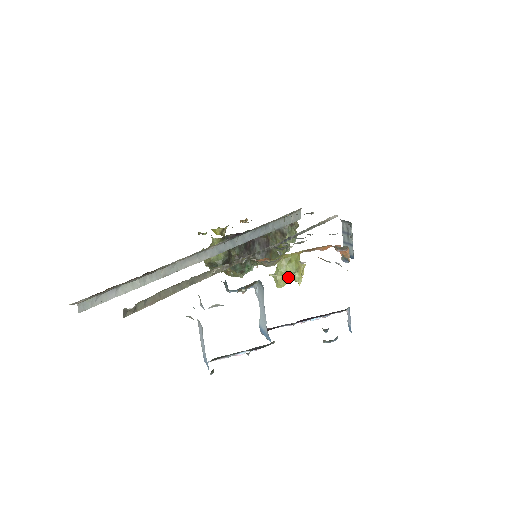
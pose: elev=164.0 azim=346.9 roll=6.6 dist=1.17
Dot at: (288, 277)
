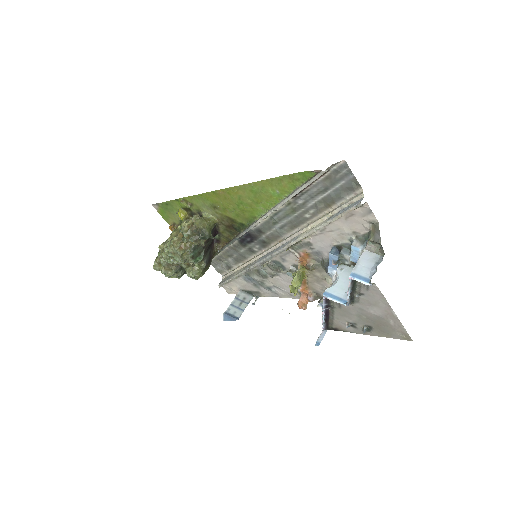
Dot at: (299, 284)
